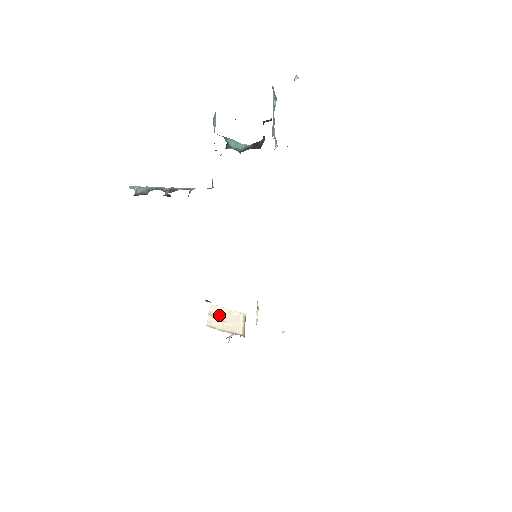
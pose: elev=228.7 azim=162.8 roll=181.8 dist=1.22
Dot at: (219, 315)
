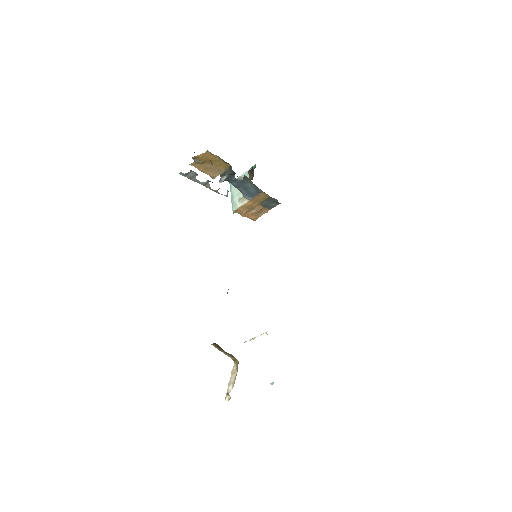
Dot at: occluded
